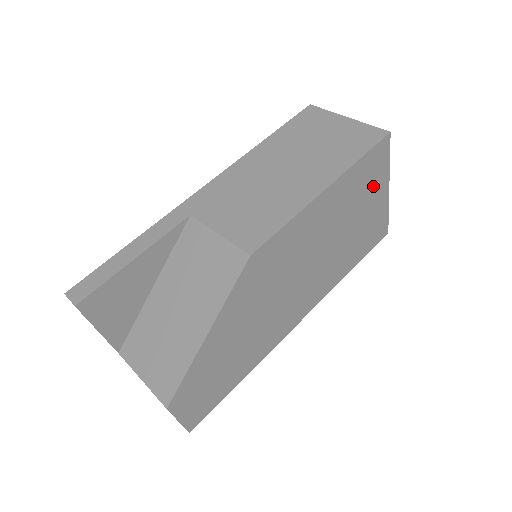
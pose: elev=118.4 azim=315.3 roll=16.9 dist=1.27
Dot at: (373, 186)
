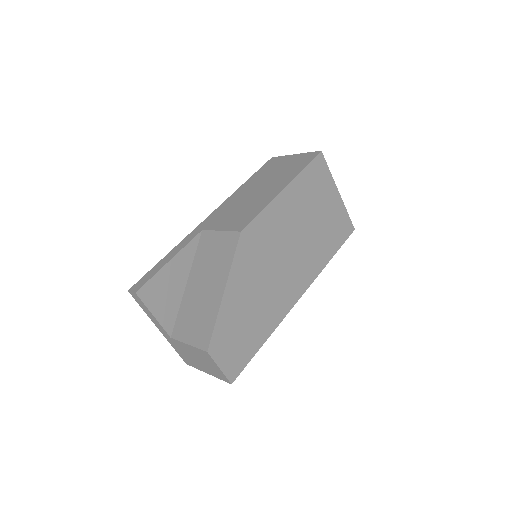
Dot at: (324, 189)
